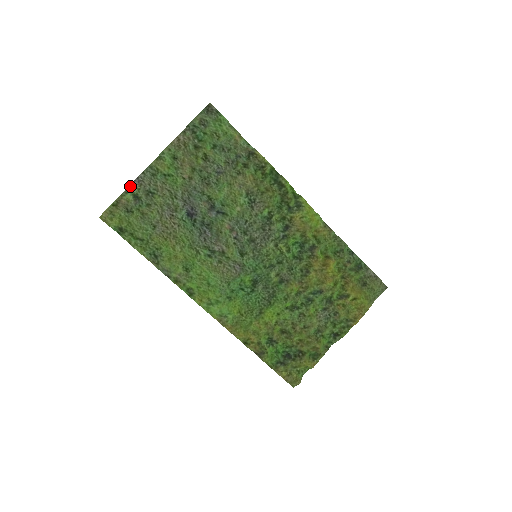
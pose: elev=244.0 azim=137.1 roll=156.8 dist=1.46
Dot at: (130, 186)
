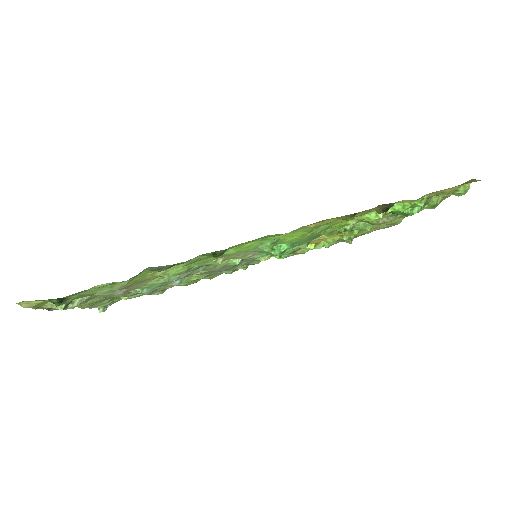
Dot at: (51, 310)
